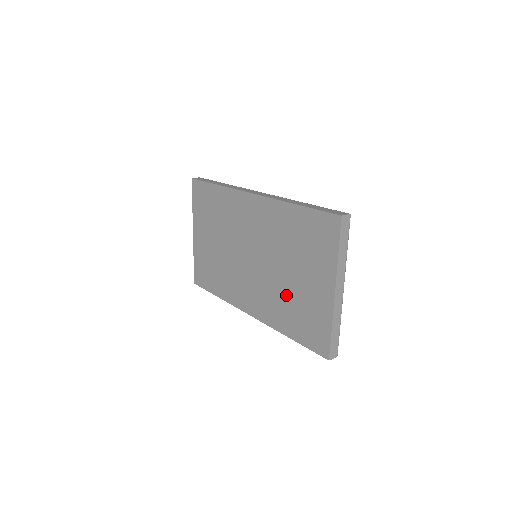
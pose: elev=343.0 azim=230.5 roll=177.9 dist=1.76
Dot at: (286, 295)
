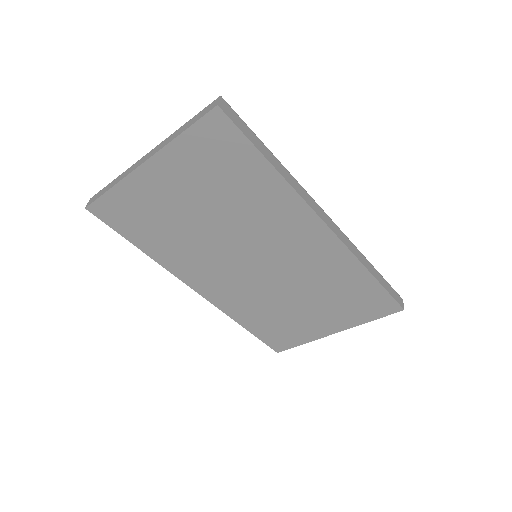
Dot at: (275, 309)
